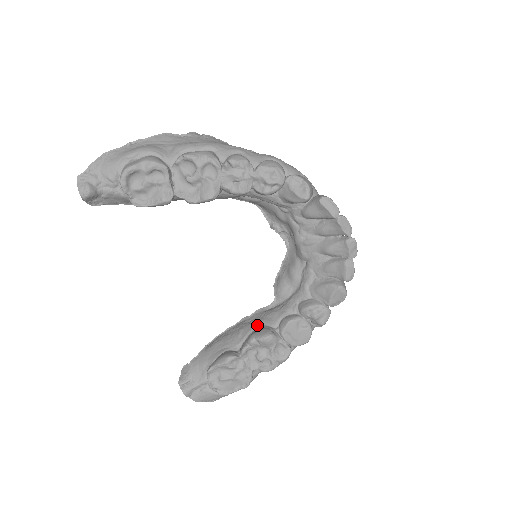
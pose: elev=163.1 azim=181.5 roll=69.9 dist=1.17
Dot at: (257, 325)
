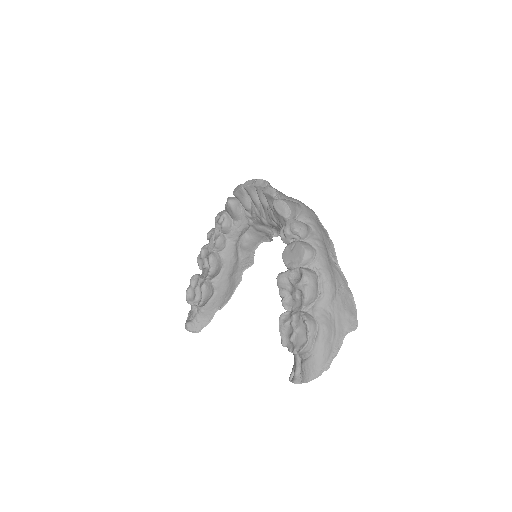
Dot at: occluded
